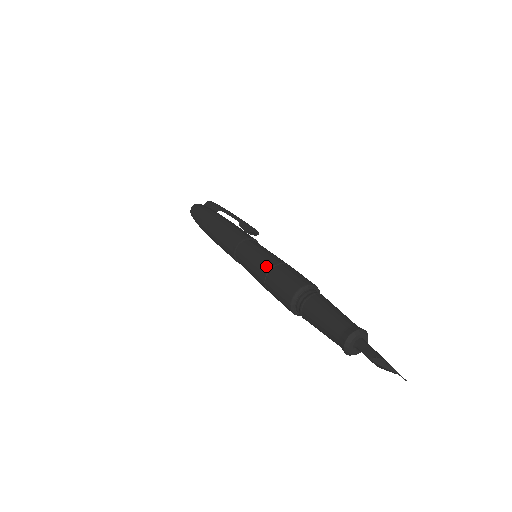
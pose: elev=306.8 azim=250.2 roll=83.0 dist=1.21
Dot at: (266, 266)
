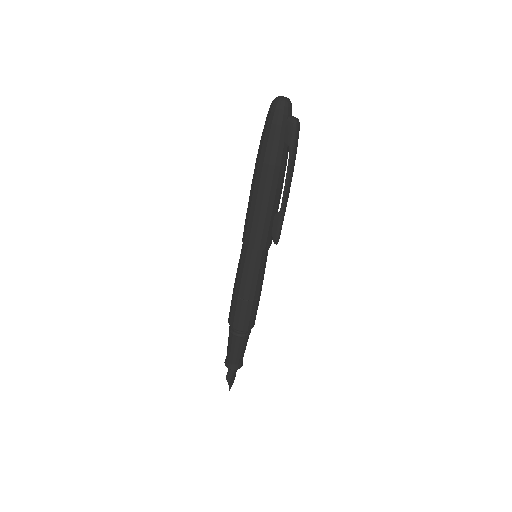
Dot at: (239, 293)
